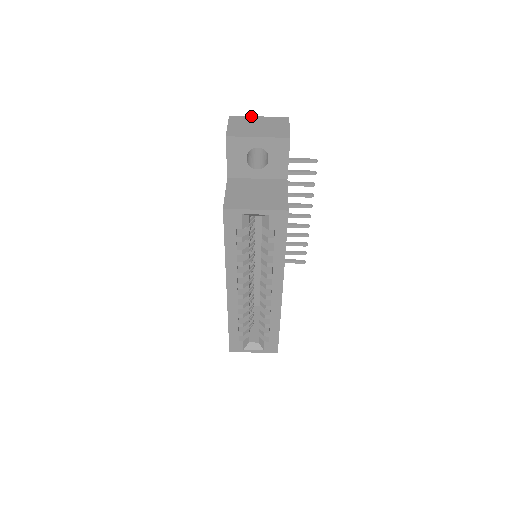
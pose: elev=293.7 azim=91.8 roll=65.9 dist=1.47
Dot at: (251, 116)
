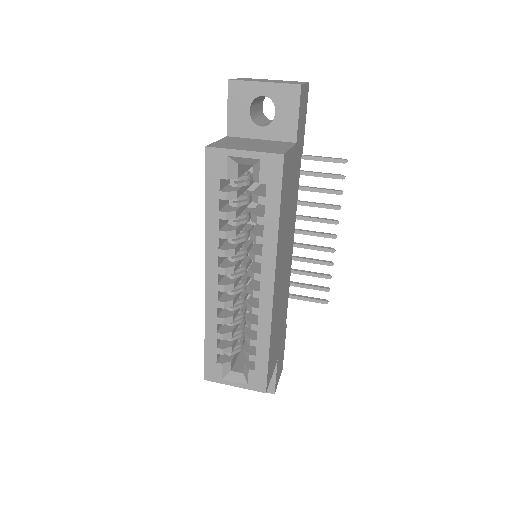
Dot at: (267, 79)
